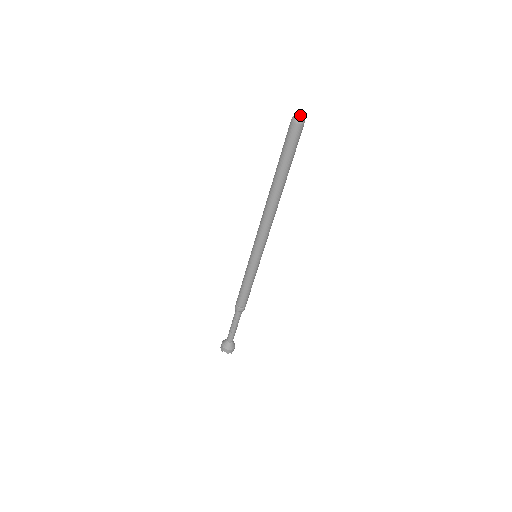
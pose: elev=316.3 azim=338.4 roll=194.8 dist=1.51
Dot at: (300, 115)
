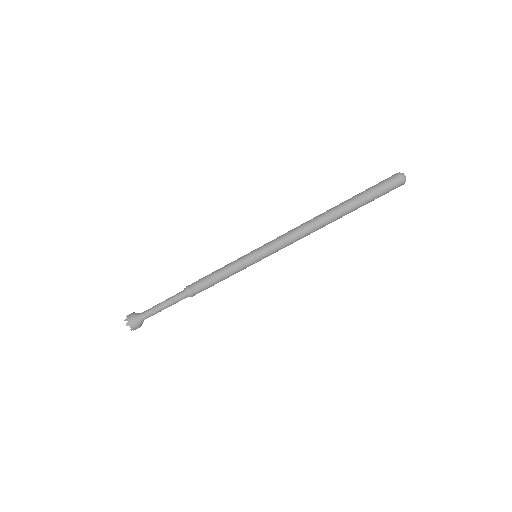
Dot at: (404, 175)
